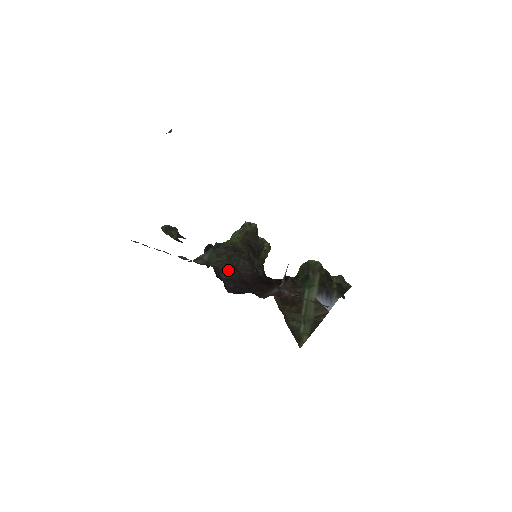
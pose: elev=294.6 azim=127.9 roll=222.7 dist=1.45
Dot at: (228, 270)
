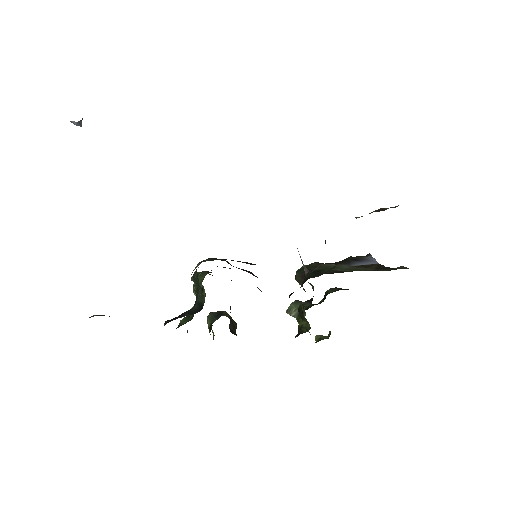
Dot at: occluded
